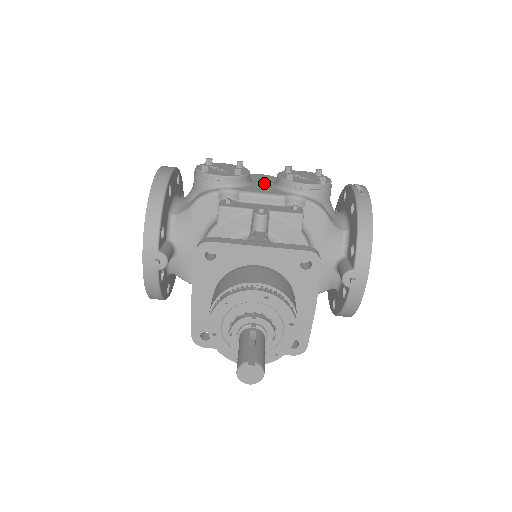
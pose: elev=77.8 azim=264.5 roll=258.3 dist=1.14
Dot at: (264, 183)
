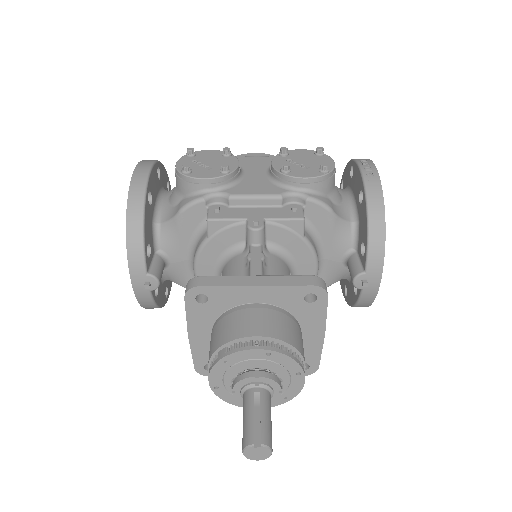
Dot at: (257, 173)
